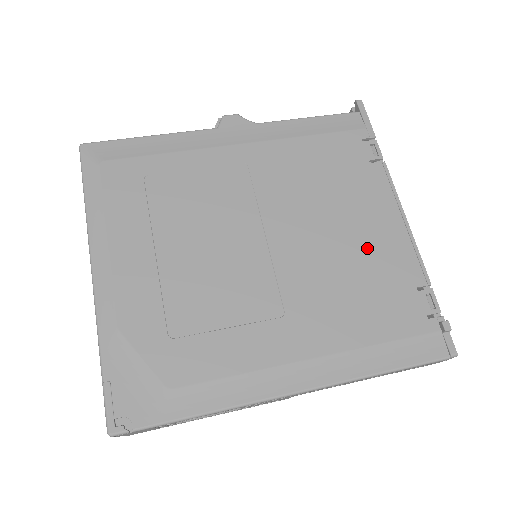
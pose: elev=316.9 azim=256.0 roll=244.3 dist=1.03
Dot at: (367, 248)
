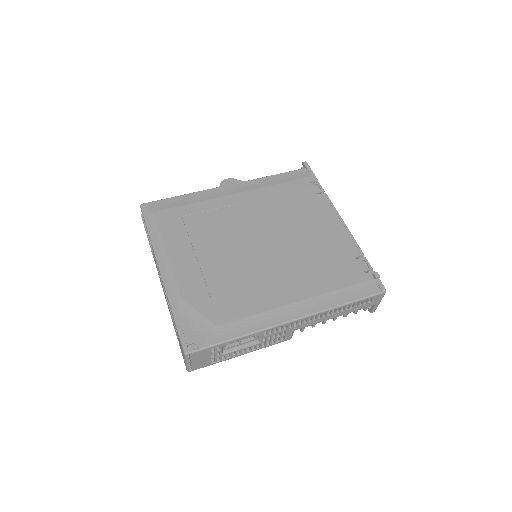
Dot at: (322, 240)
